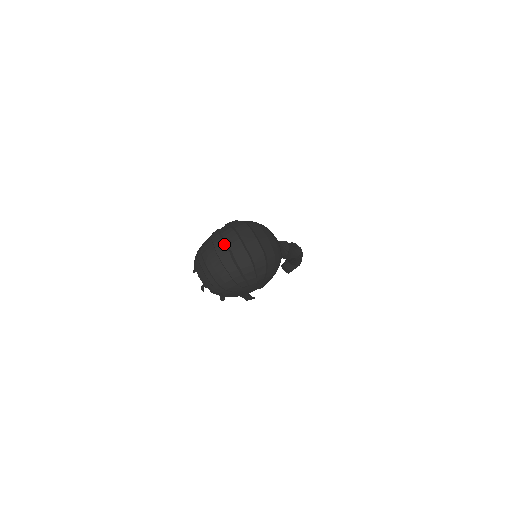
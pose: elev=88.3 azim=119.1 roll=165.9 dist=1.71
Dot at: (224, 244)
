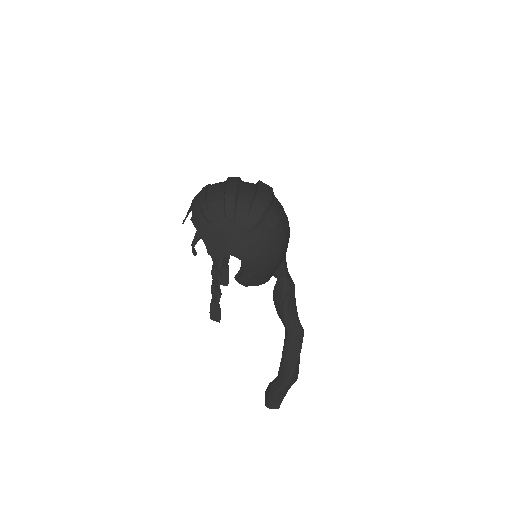
Dot at: (240, 178)
